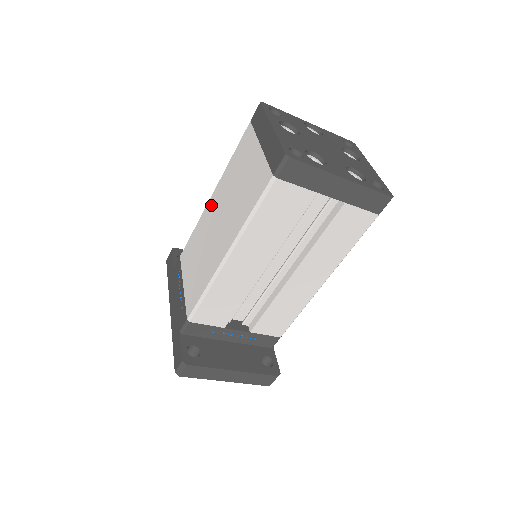
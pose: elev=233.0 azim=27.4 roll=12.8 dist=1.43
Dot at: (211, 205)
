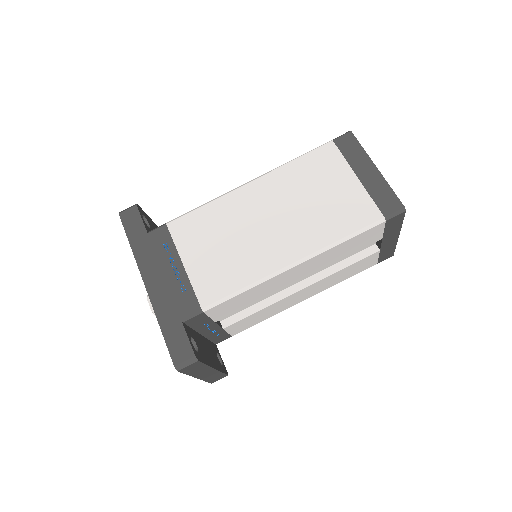
Dot at: (251, 193)
